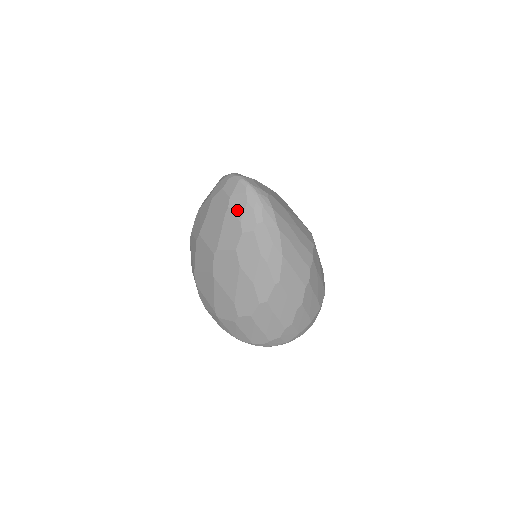
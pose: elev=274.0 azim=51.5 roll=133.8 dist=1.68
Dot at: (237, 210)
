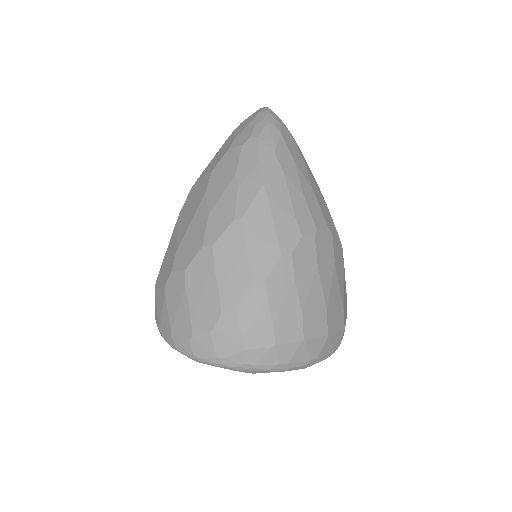
Dot at: (239, 130)
